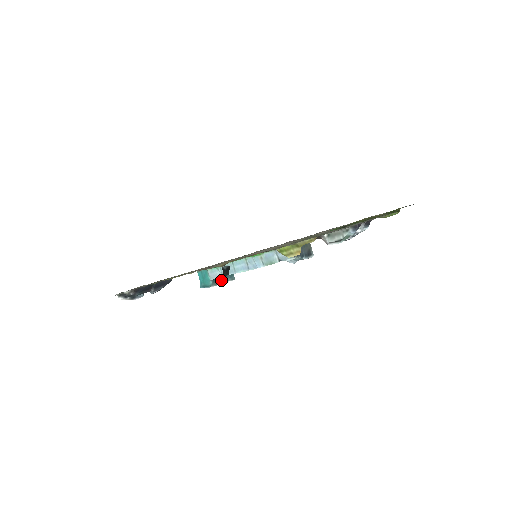
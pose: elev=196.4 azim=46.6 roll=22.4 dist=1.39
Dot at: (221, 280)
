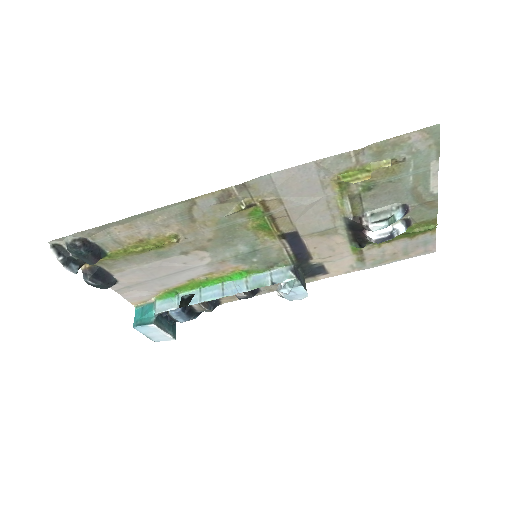
Dot at: (163, 327)
